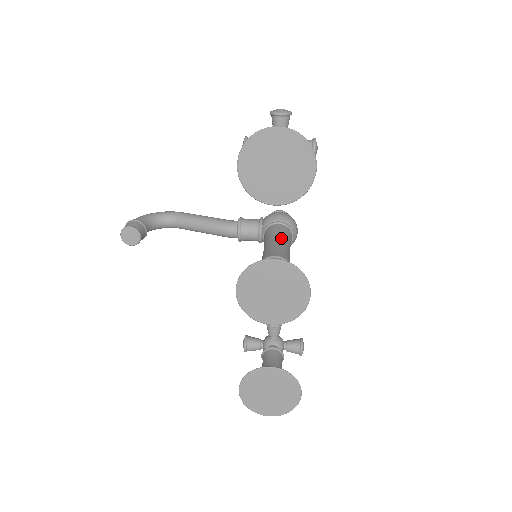
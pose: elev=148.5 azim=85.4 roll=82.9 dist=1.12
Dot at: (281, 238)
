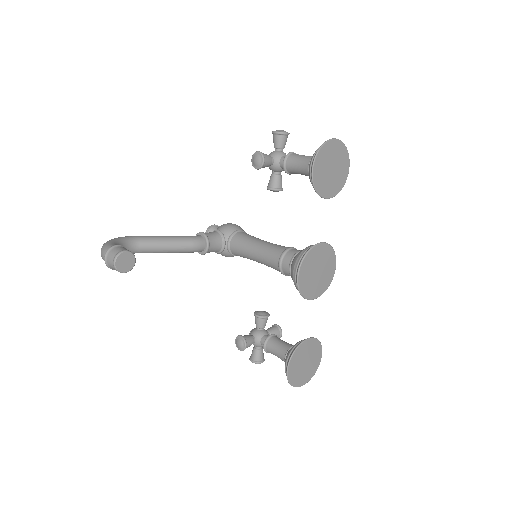
Dot at: occluded
